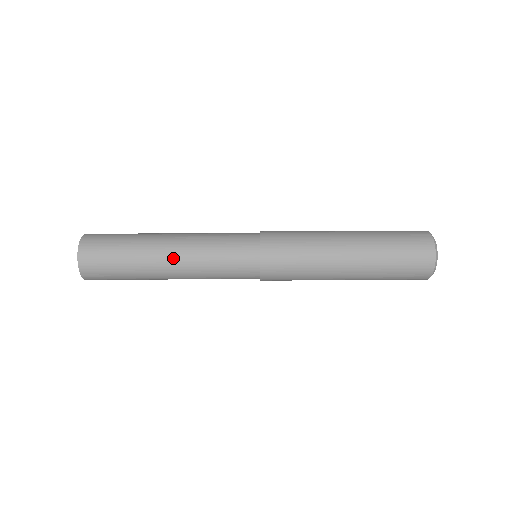
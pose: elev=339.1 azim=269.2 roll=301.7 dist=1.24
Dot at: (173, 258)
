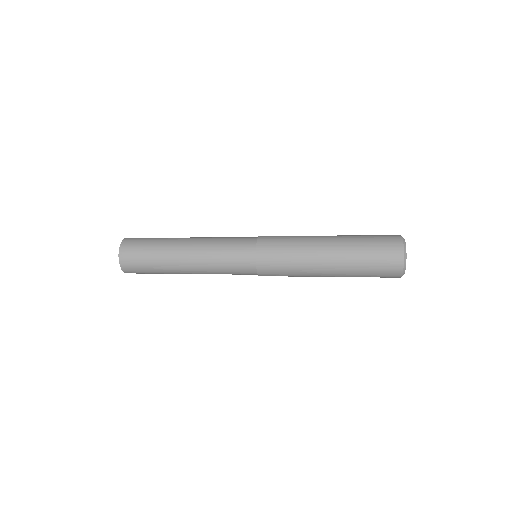
Dot at: (191, 241)
